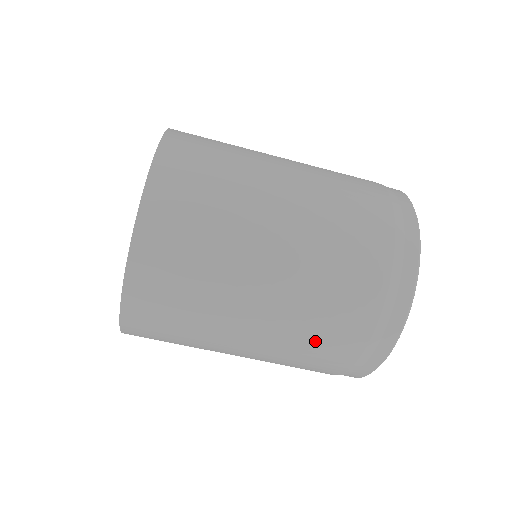
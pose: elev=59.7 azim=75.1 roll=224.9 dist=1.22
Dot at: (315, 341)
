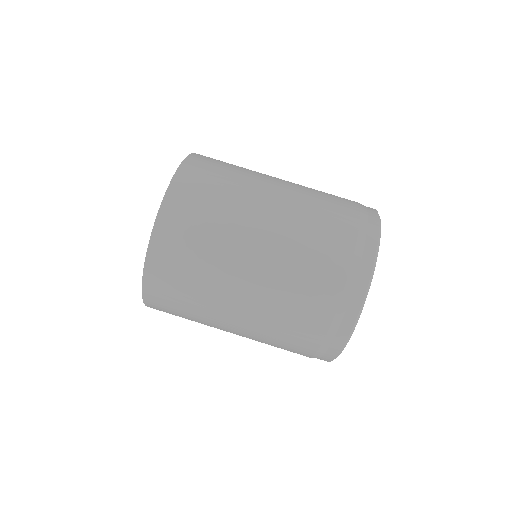
Dot at: (286, 325)
